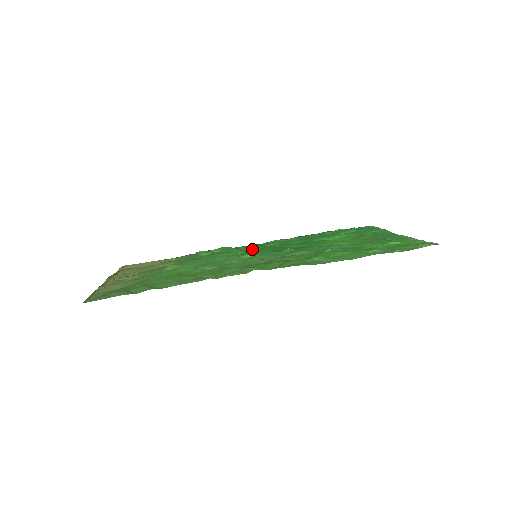
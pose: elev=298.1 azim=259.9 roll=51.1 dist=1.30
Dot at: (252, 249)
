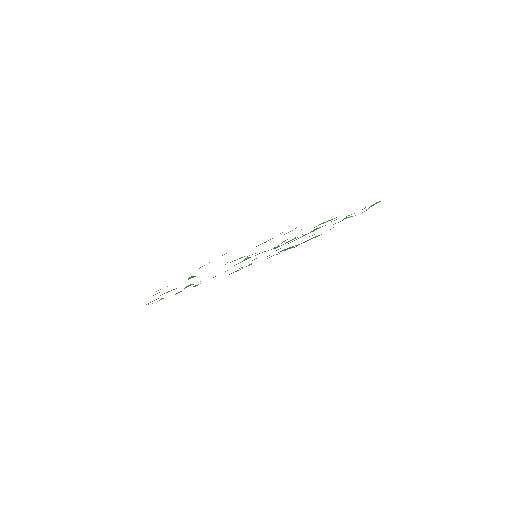
Dot at: occluded
